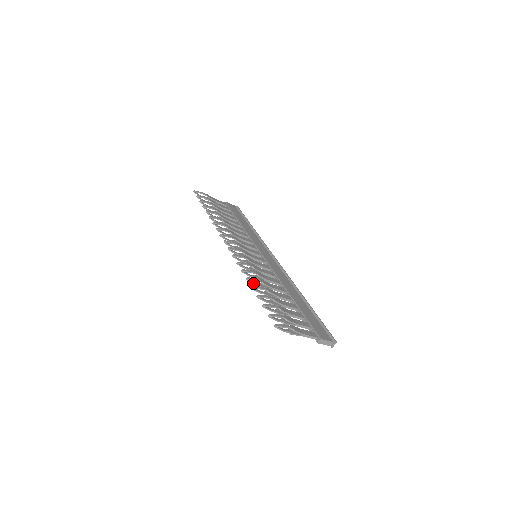
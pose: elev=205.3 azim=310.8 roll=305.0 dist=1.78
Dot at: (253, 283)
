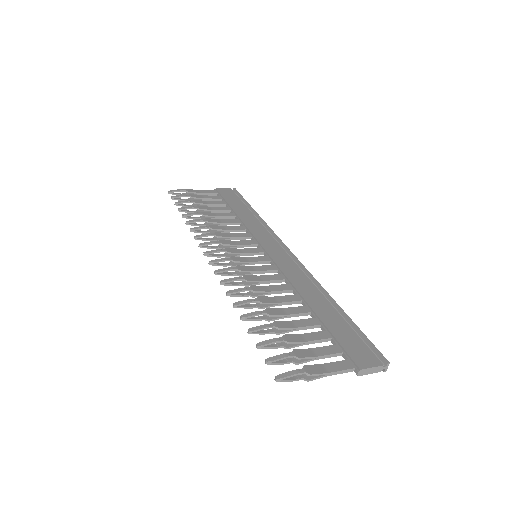
Dot at: (246, 307)
